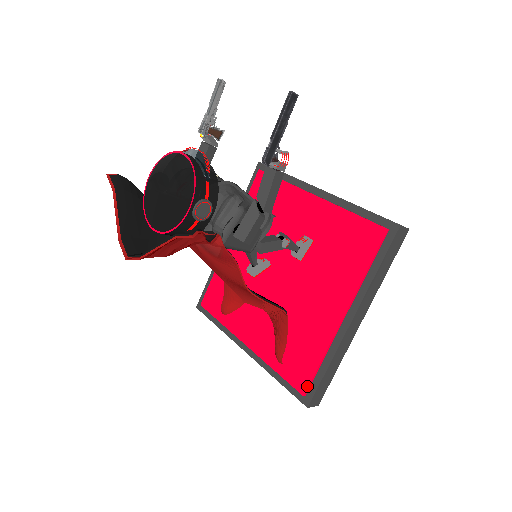
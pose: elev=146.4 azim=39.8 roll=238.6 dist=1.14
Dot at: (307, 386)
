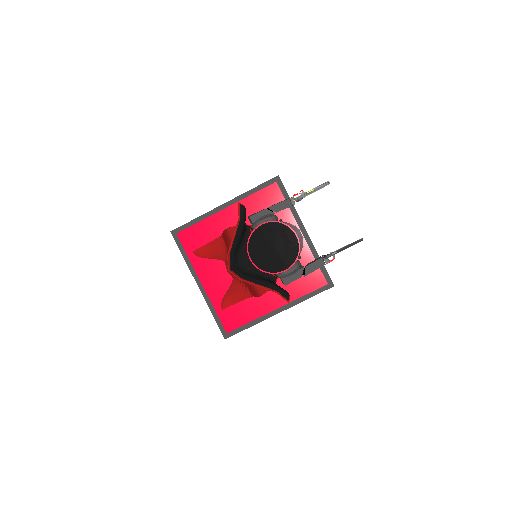
Dot at: (232, 330)
